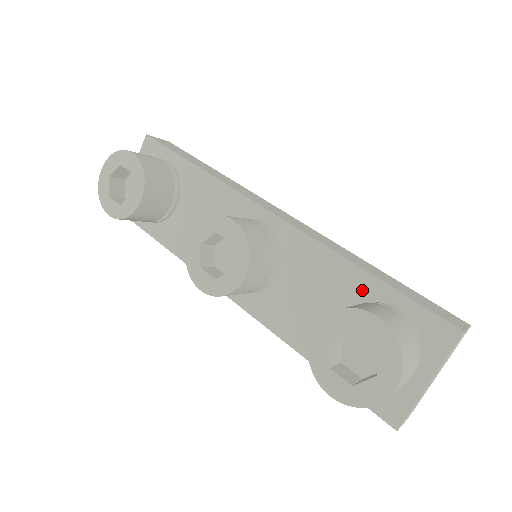
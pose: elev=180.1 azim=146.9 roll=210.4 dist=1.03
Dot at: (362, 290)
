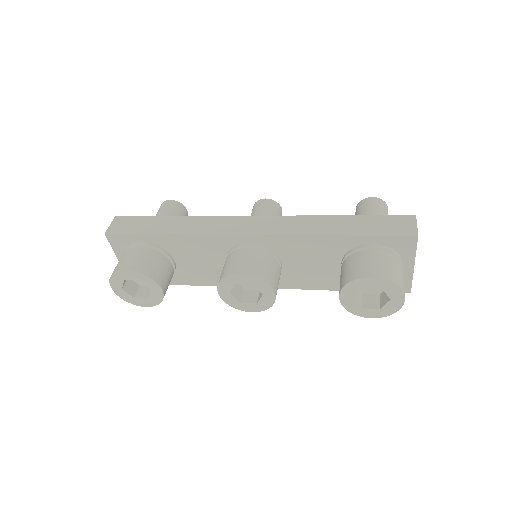
Dot at: (343, 245)
